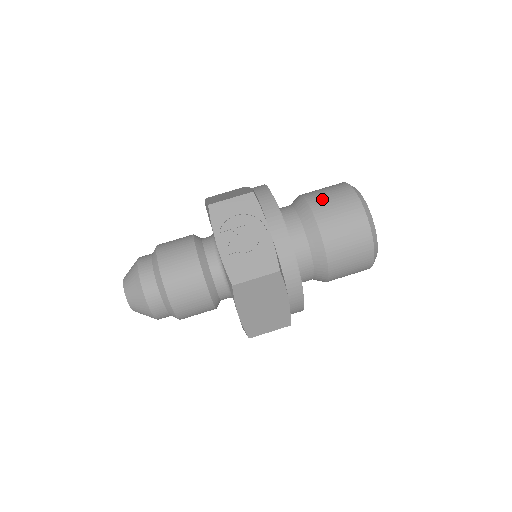
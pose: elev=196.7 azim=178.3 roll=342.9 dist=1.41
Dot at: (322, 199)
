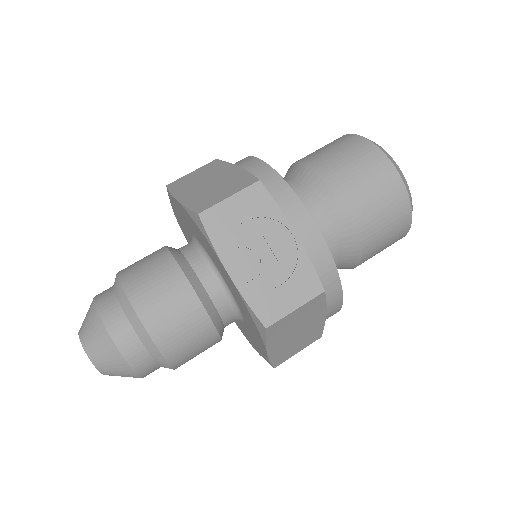
Dot at: (341, 167)
